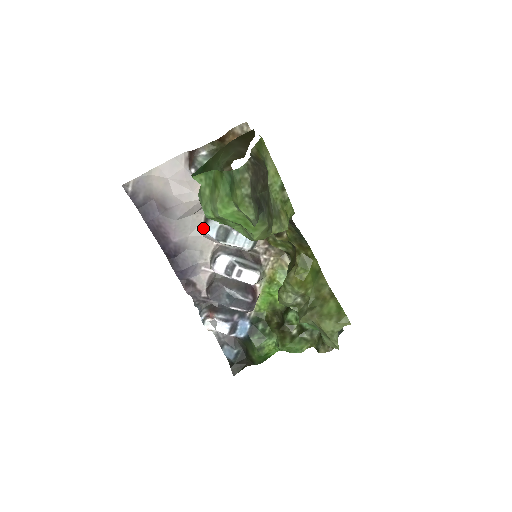
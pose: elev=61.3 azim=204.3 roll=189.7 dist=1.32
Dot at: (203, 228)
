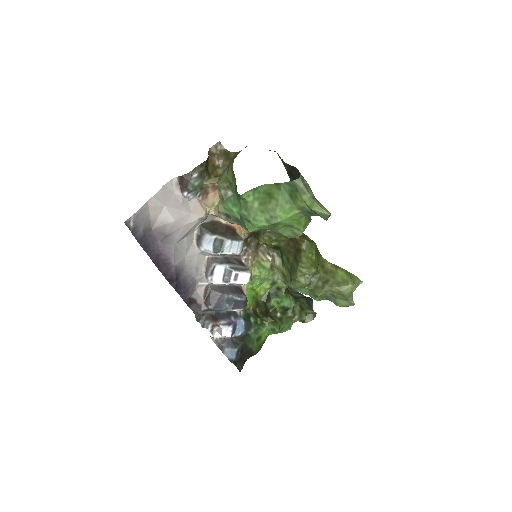
Dot at: (196, 246)
